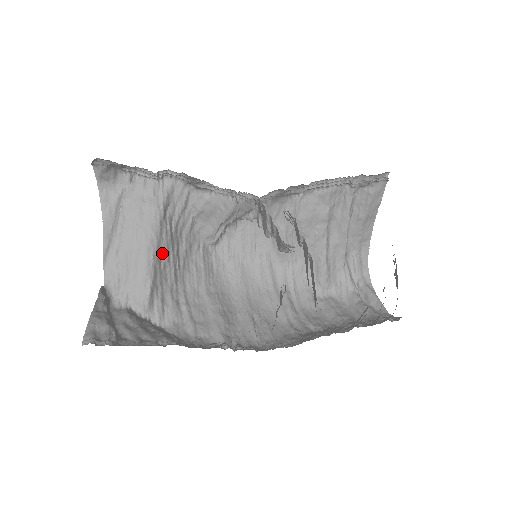
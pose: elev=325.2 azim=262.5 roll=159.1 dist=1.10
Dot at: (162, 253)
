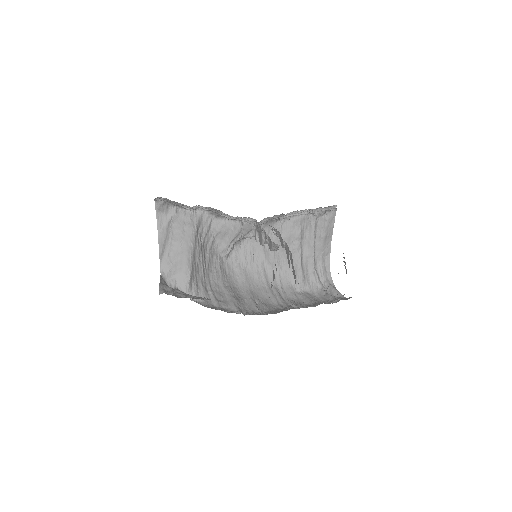
Dot at: (196, 256)
